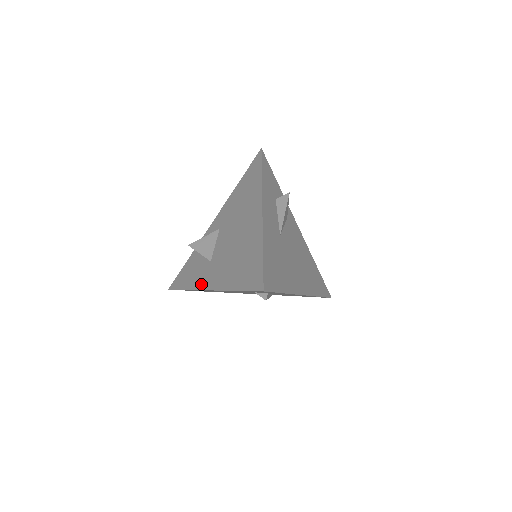
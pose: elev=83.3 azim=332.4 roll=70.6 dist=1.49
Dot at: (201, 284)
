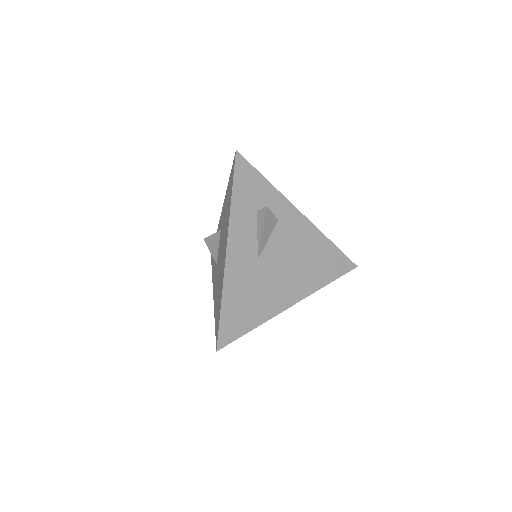
Dot at: (213, 283)
